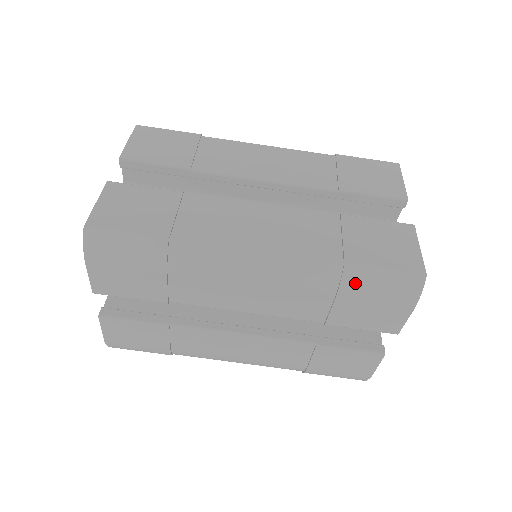
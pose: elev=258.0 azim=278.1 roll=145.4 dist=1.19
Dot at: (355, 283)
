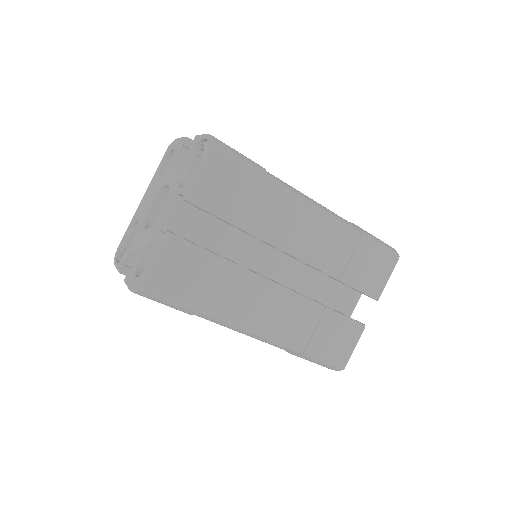
Dot at: occluded
